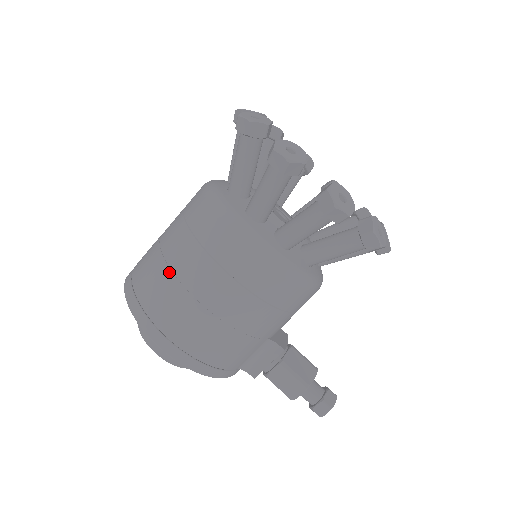
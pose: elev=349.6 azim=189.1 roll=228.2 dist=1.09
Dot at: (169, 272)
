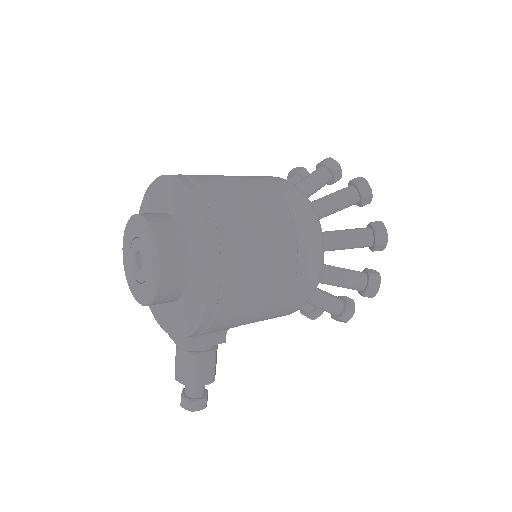
Dot at: (261, 229)
